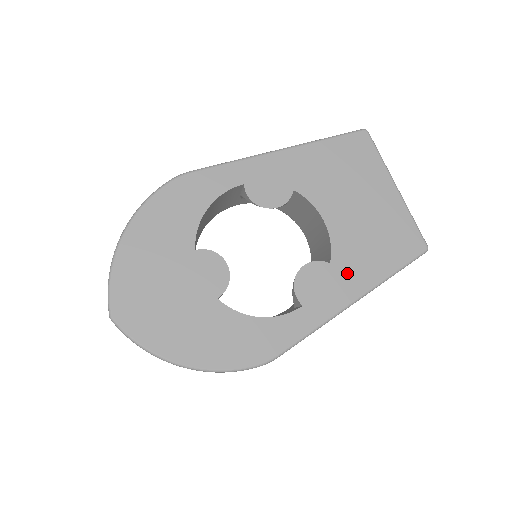
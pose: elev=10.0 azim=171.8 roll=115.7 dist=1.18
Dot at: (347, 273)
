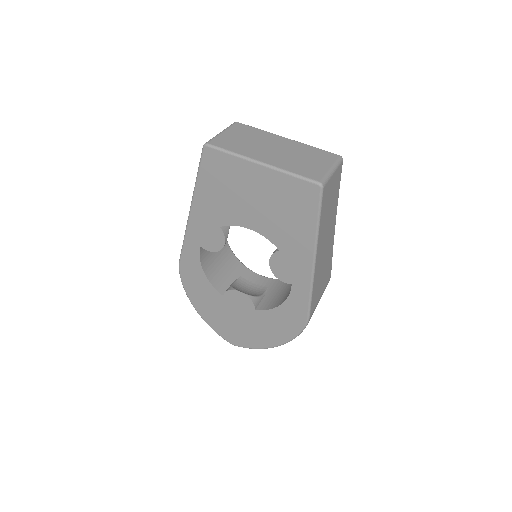
Dot at: (293, 248)
